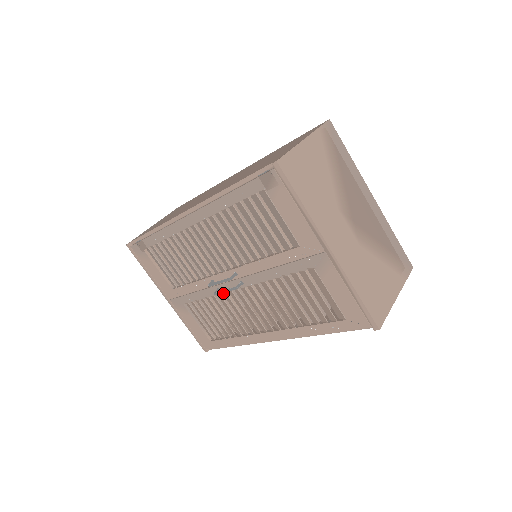
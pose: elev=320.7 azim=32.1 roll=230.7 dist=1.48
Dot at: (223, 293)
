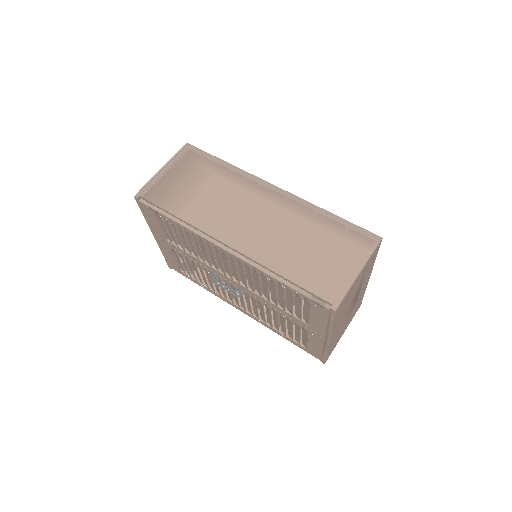
Dot at: occluded
